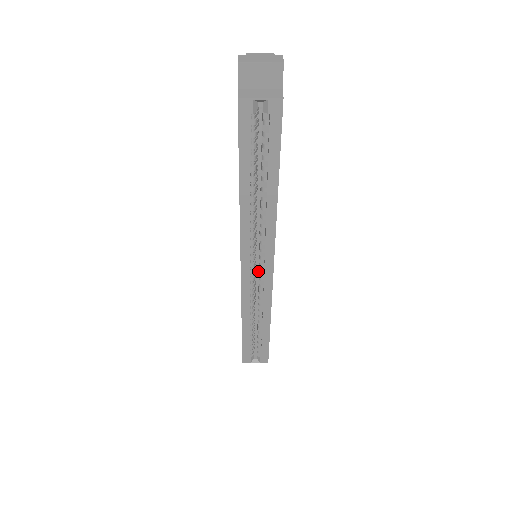
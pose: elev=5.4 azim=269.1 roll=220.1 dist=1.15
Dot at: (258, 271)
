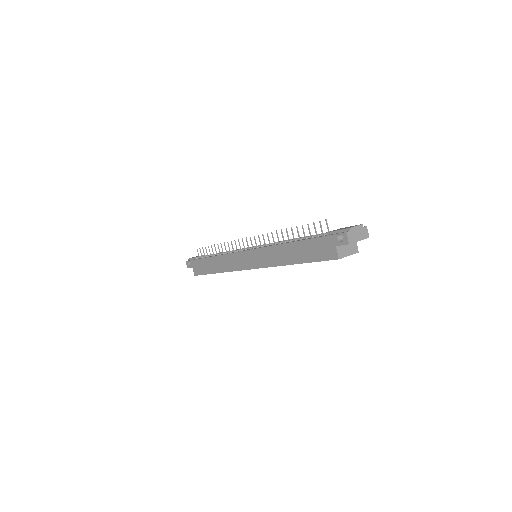
Dot at: occluded
